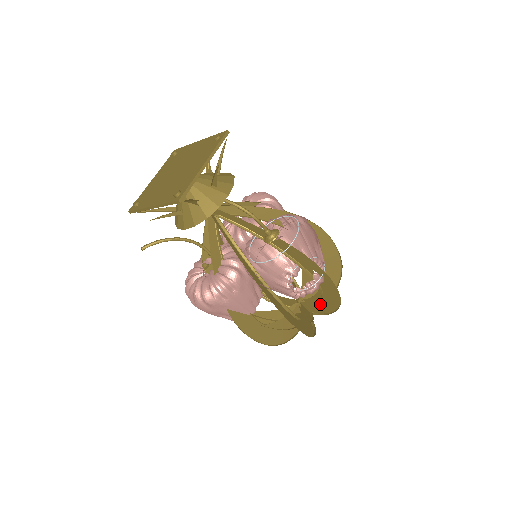
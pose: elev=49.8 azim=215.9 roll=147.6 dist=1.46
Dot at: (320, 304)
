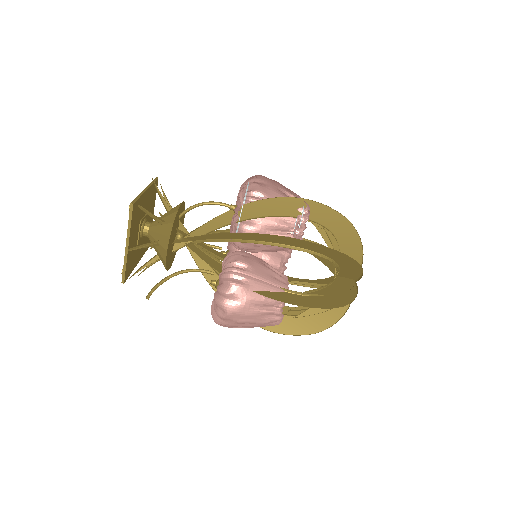
Dot at: (347, 253)
